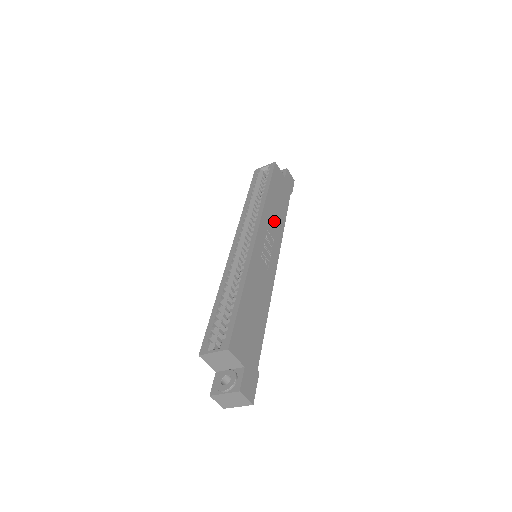
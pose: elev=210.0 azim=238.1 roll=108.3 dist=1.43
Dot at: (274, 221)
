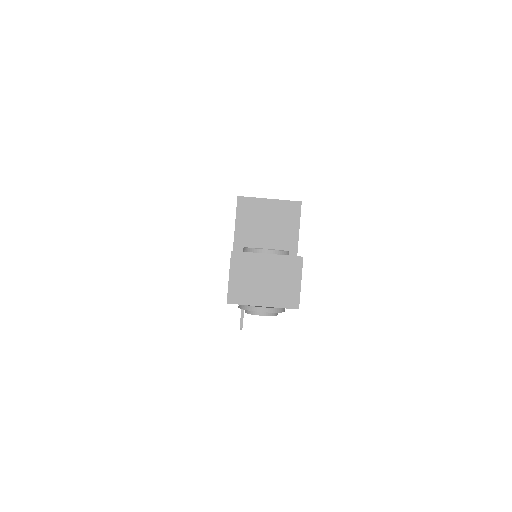
Dot at: occluded
